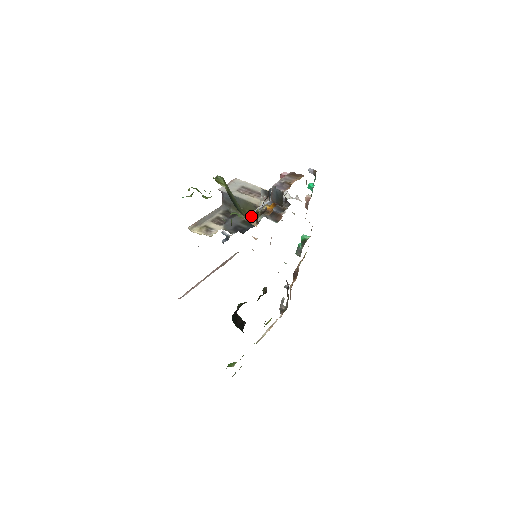
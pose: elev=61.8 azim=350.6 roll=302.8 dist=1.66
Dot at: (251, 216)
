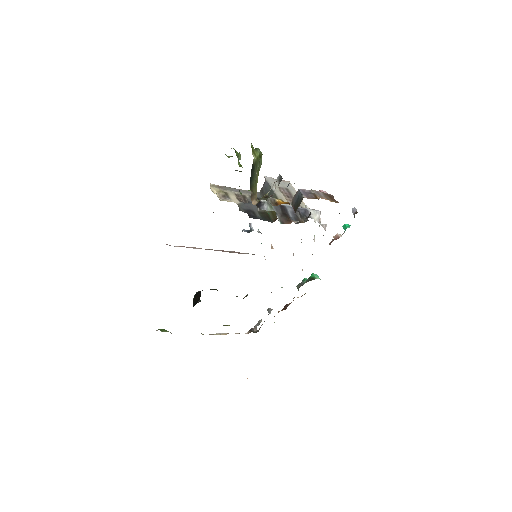
Dot at: (263, 202)
